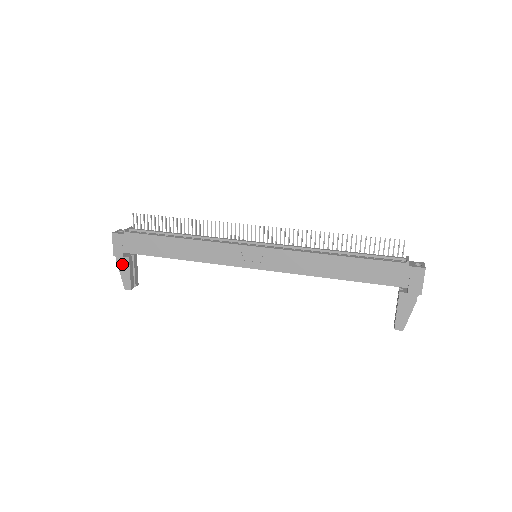
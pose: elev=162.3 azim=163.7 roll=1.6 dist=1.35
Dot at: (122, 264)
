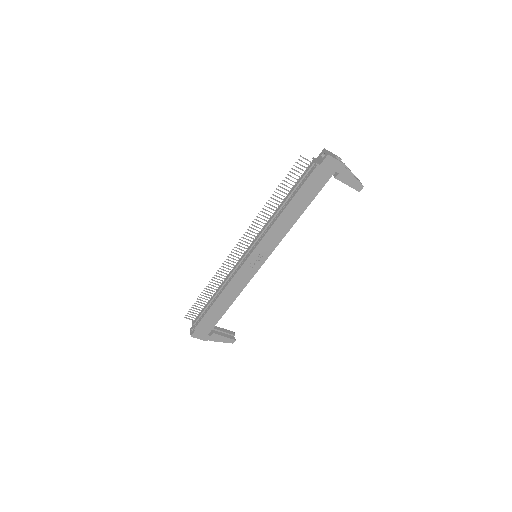
Dot at: (215, 339)
